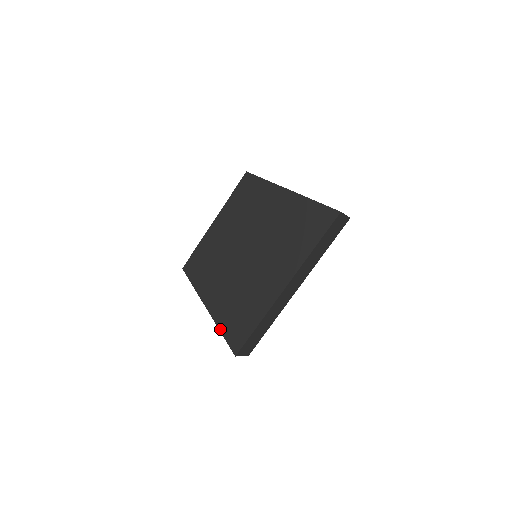
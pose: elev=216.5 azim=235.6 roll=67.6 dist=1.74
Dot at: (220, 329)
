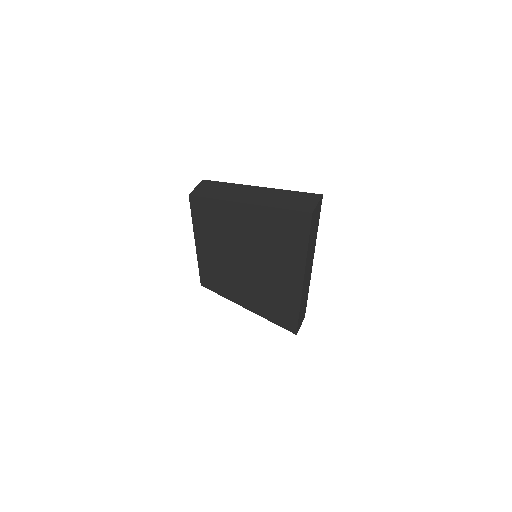
Dot at: (269, 320)
